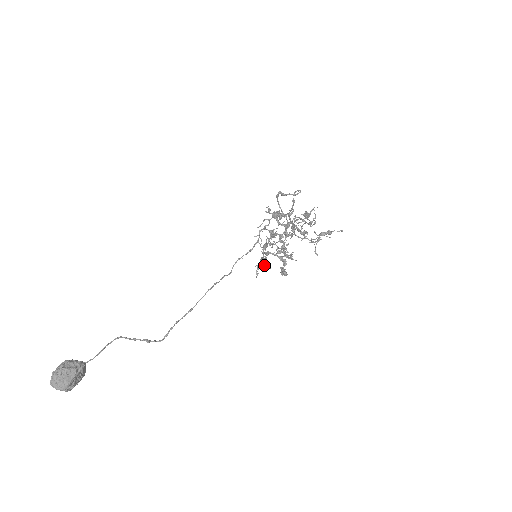
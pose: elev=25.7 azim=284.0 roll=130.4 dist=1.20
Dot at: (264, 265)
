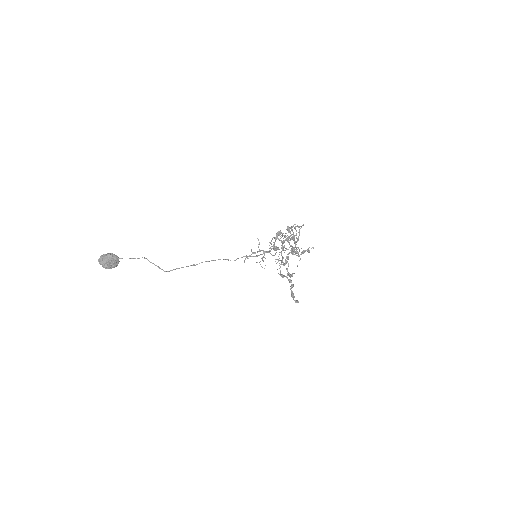
Dot at: (260, 264)
